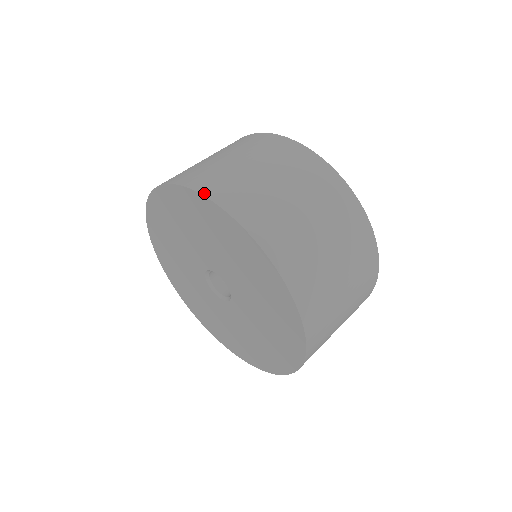
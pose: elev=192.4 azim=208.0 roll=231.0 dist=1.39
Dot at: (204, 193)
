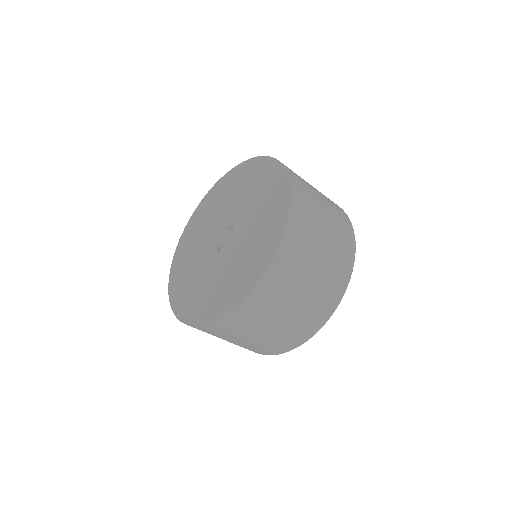
Dot at: occluded
